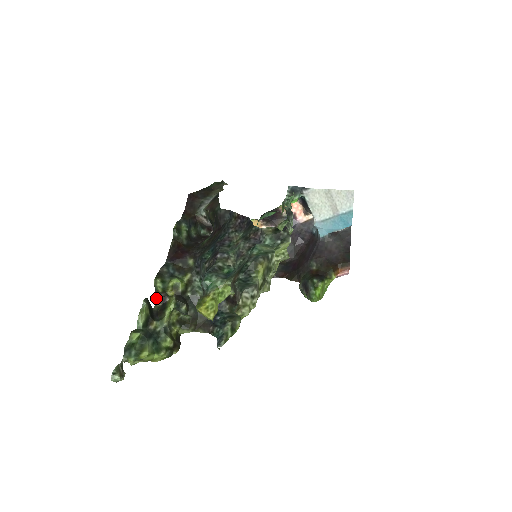
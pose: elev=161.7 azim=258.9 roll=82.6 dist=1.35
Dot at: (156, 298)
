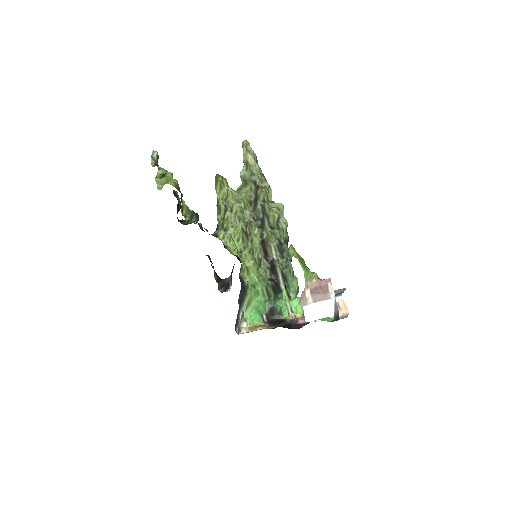
Dot at: (181, 221)
